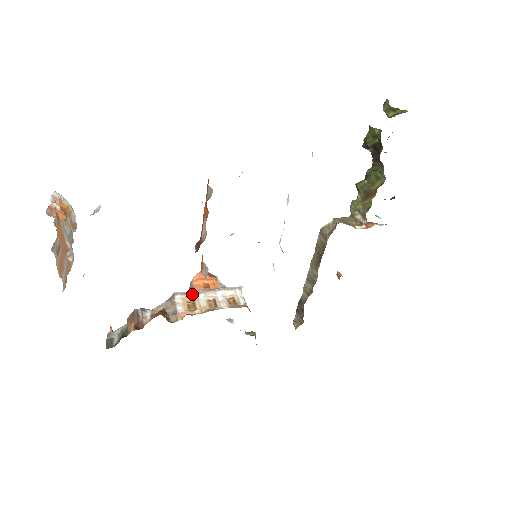
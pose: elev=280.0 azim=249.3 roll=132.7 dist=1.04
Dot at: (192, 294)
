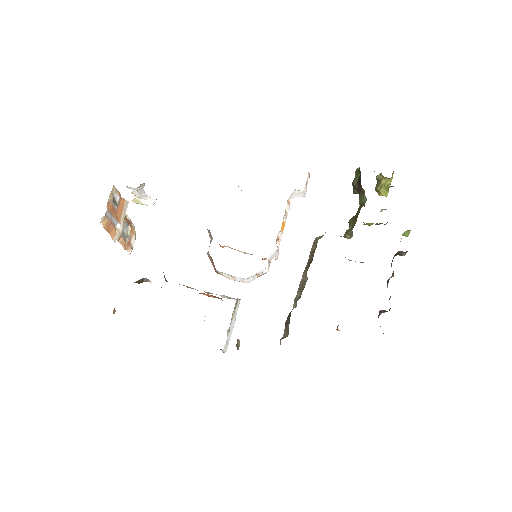
Dot at: occluded
